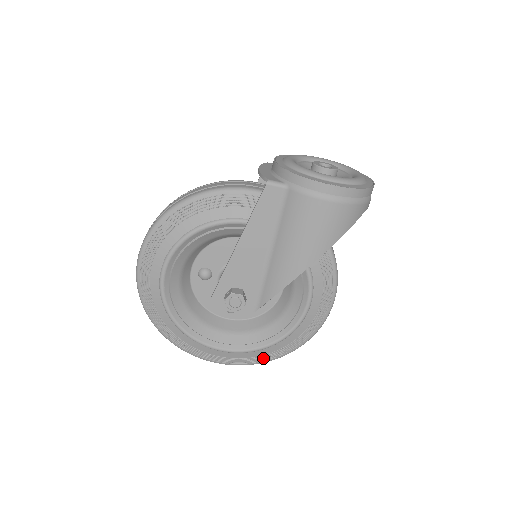
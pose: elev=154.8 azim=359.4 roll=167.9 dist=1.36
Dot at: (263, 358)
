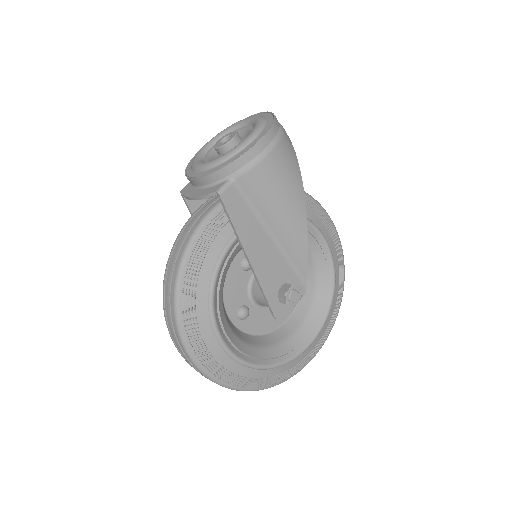
Dot at: (337, 309)
